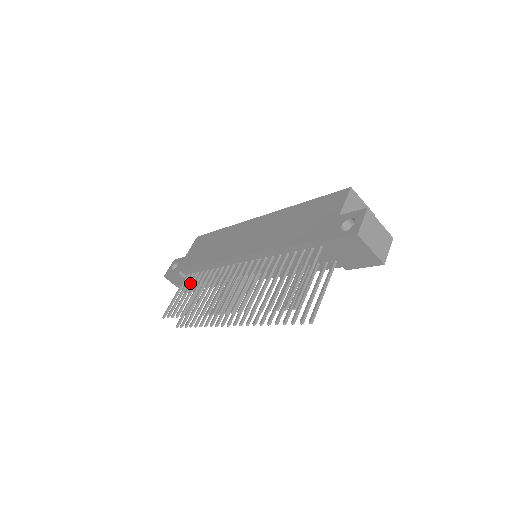
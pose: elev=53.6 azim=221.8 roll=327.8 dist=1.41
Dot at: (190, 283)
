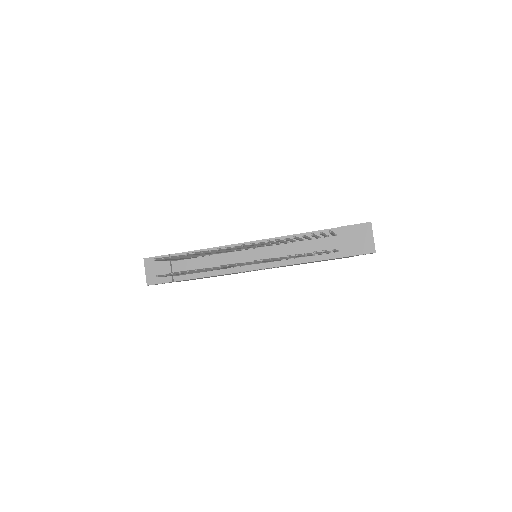
Dot at: occluded
